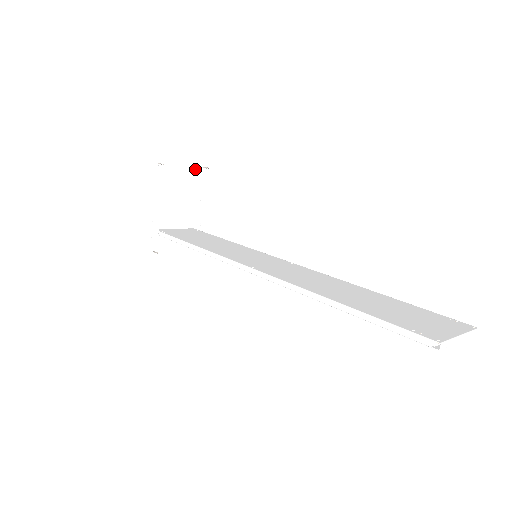
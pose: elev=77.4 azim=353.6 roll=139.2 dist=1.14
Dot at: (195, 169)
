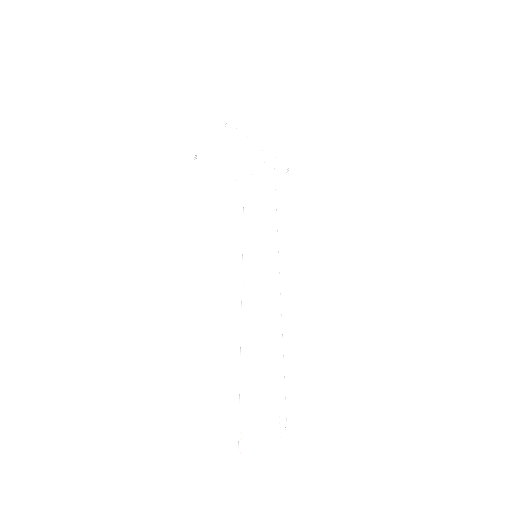
Dot at: occluded
